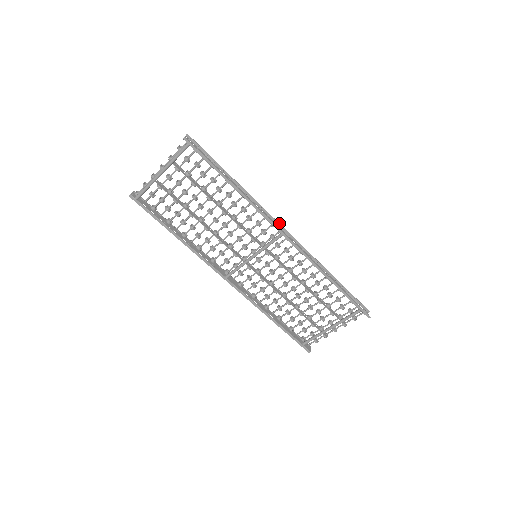
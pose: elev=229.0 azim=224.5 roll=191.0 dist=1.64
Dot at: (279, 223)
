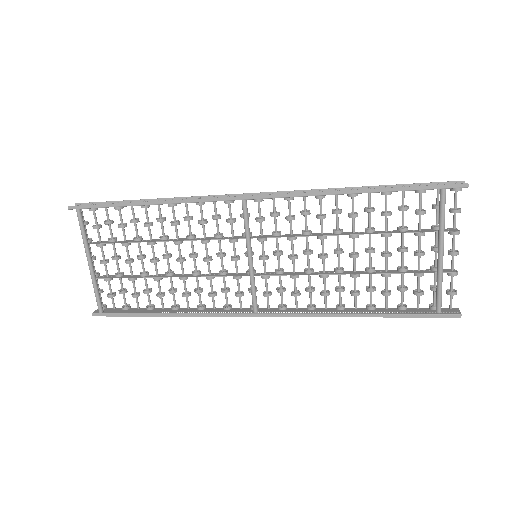
Dot at: (234, 194)
